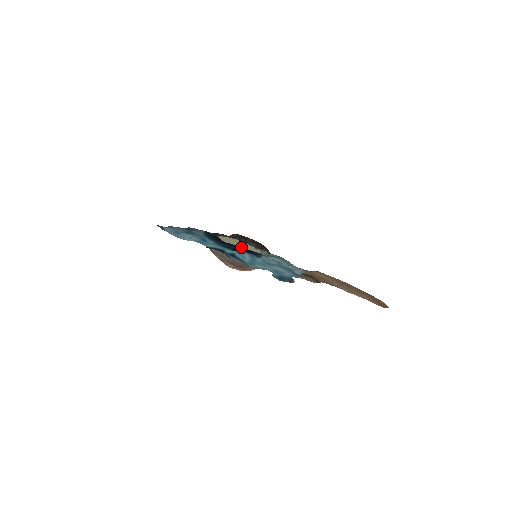
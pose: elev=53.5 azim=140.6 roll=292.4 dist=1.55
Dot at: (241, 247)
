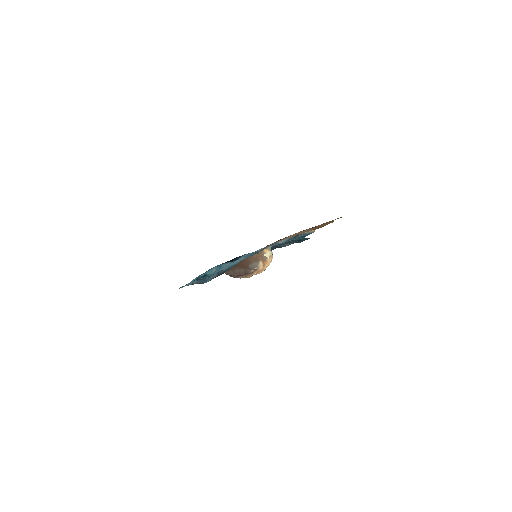
Dot at: occluded
